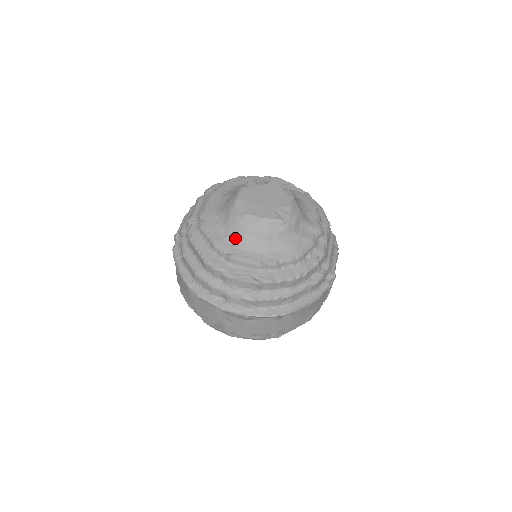
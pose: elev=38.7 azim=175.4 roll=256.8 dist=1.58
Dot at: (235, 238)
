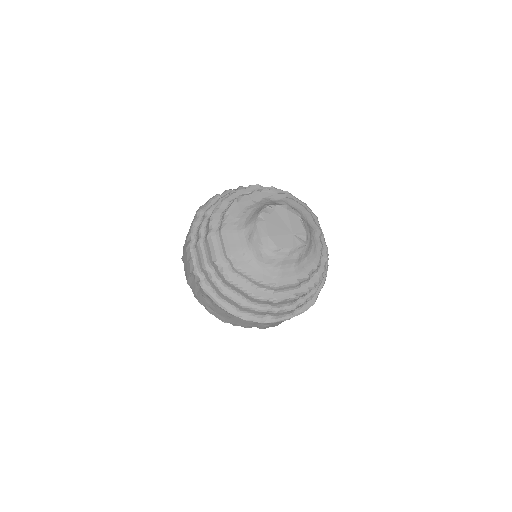
Dot at: (273, 270)
